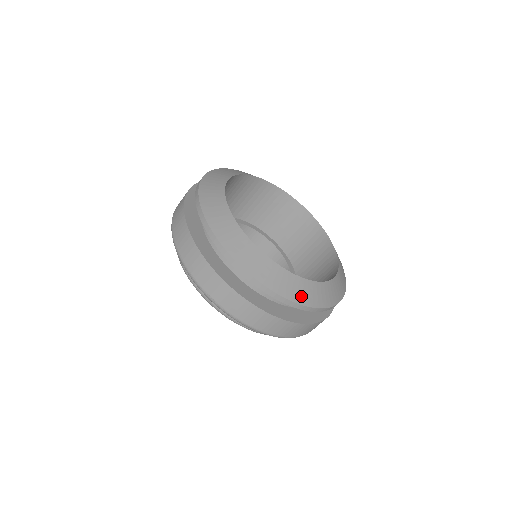
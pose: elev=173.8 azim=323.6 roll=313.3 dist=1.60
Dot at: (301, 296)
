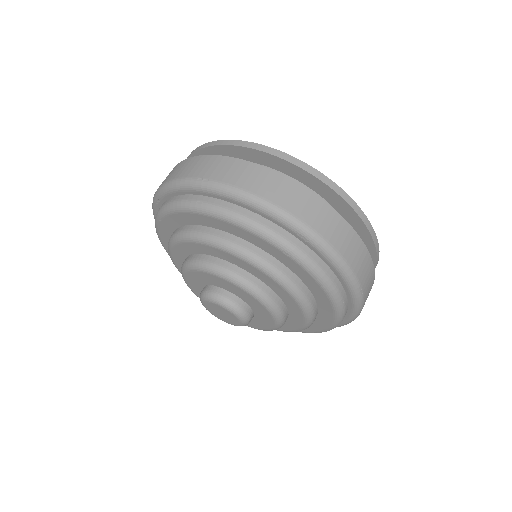
Dot at: occluded
